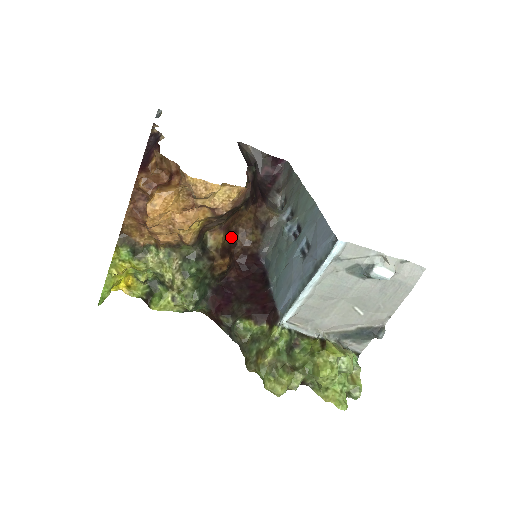
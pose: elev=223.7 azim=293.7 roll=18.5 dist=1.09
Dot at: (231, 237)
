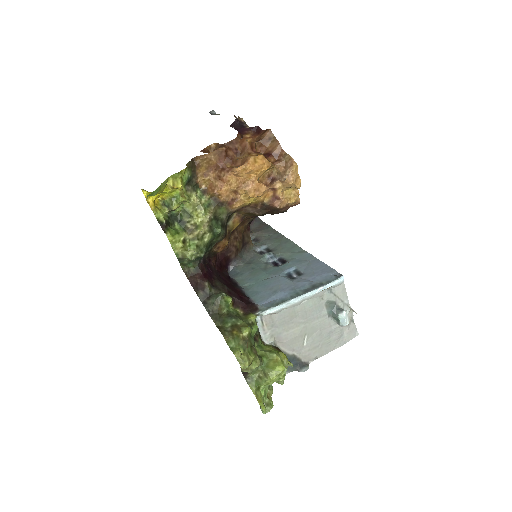
Dot at: (231, 232)
